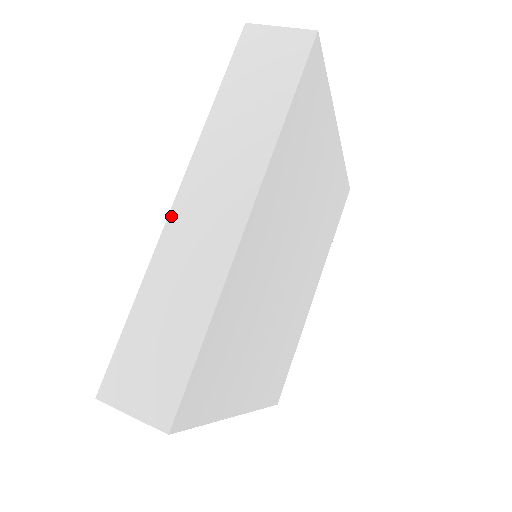
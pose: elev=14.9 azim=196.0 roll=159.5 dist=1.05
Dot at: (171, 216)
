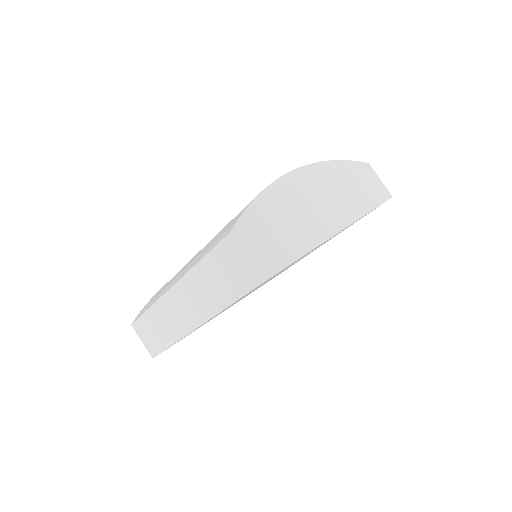
Dot at: (167, 293)
